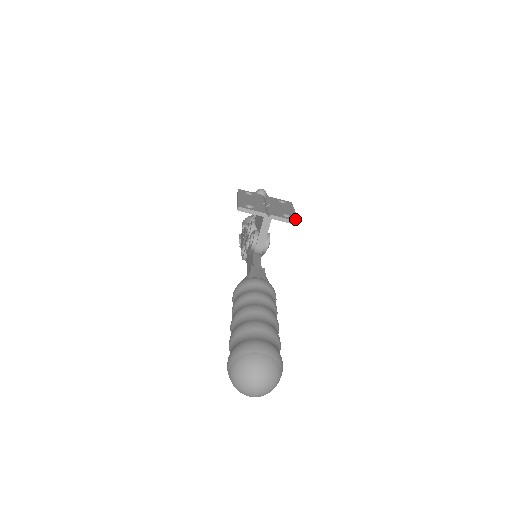
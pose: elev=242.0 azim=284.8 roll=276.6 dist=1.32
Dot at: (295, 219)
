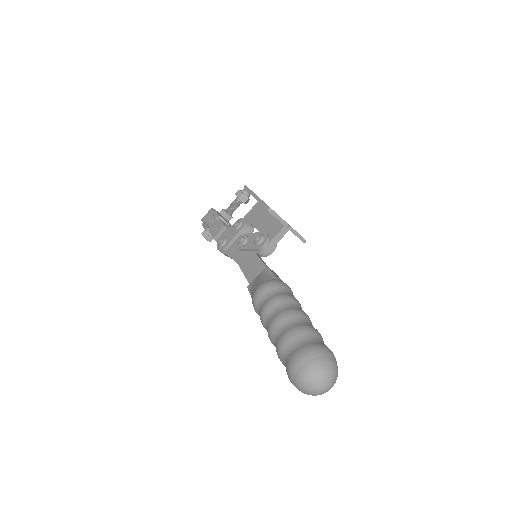
Dot at: occluded
